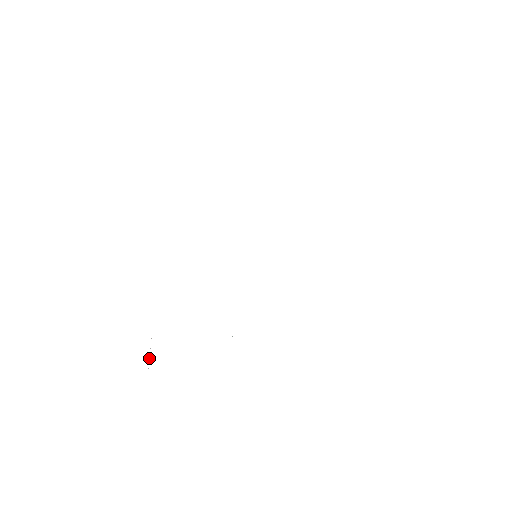
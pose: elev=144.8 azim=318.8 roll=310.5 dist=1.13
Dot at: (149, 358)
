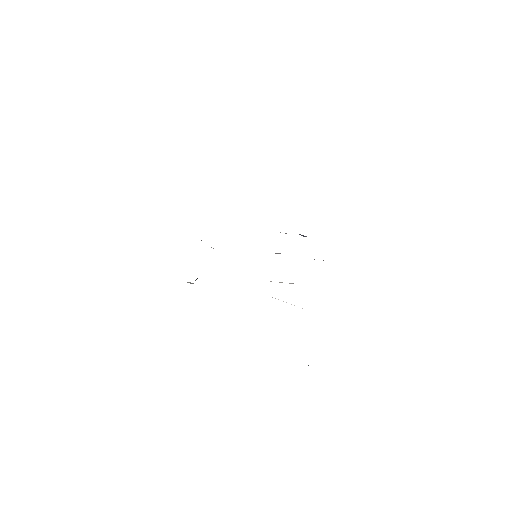
Dot at: occluded
